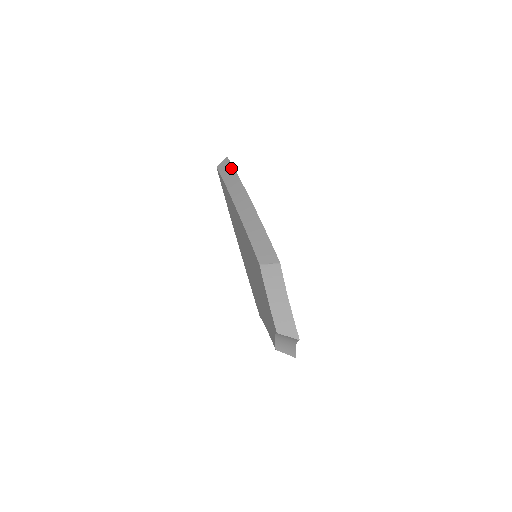
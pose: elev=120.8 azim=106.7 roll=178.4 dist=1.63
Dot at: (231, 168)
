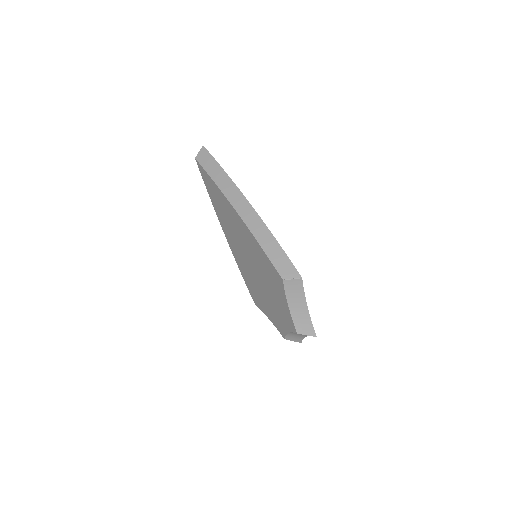
Dot at: (215, 163)
